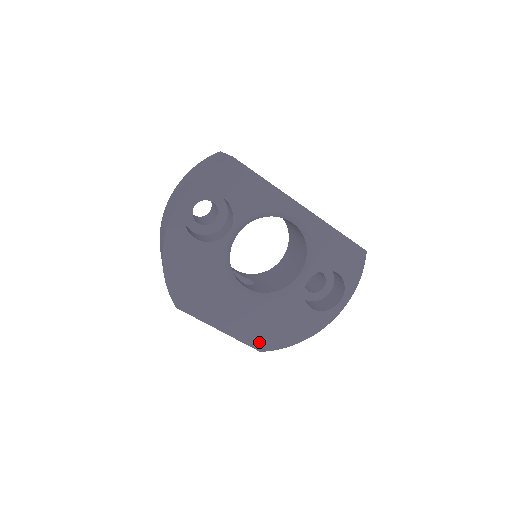
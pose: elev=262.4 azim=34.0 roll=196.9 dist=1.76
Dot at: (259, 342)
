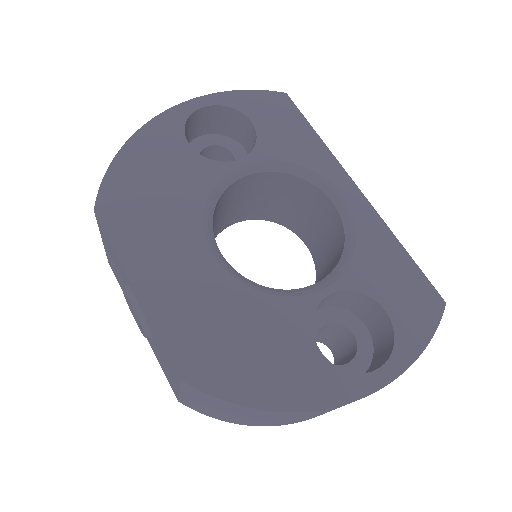
Dot at: (190, 357)
